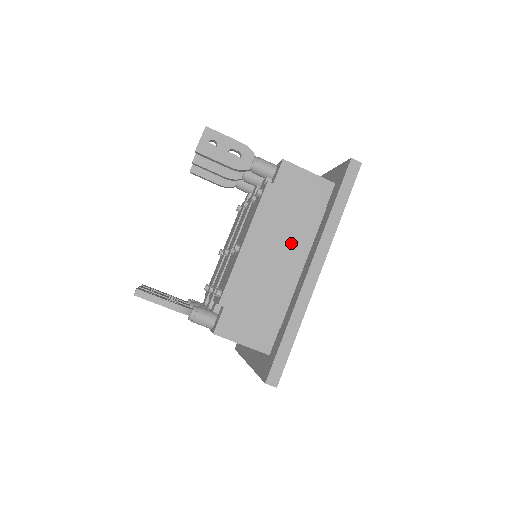
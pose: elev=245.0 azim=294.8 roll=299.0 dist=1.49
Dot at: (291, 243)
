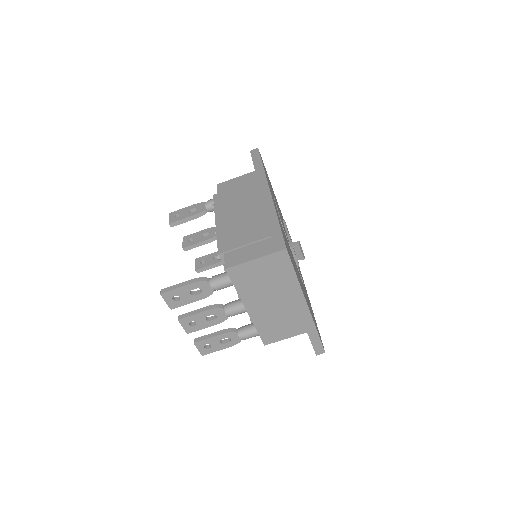
Dot at: (247, 203)
